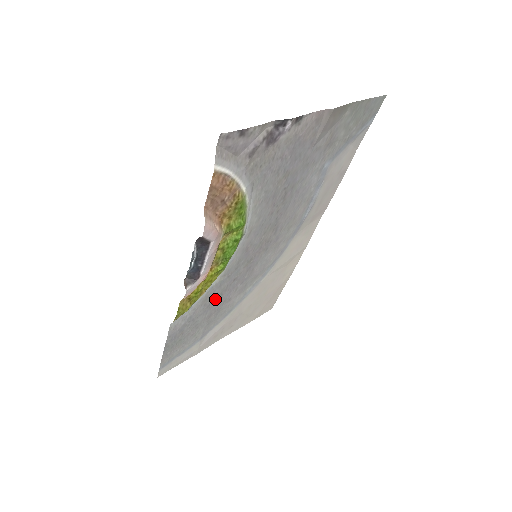
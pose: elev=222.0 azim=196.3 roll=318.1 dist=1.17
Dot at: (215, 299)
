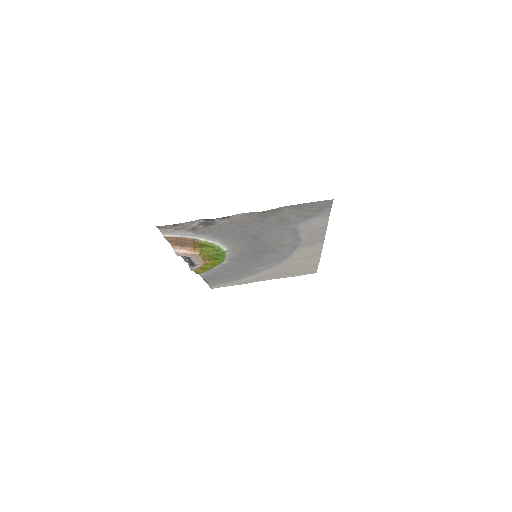
Dot at: (234, 267)
